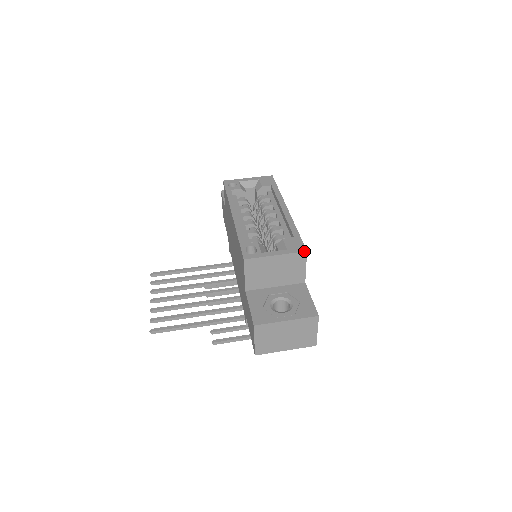
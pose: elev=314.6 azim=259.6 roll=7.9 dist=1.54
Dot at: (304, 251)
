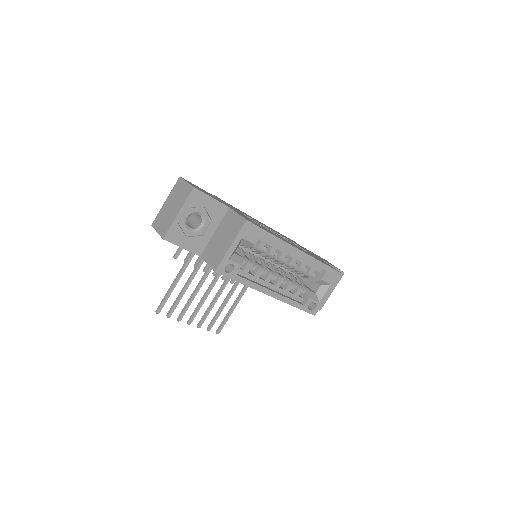
Dot at: occluded
